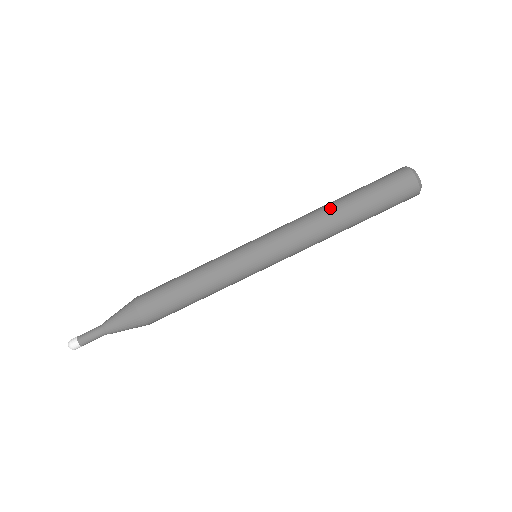
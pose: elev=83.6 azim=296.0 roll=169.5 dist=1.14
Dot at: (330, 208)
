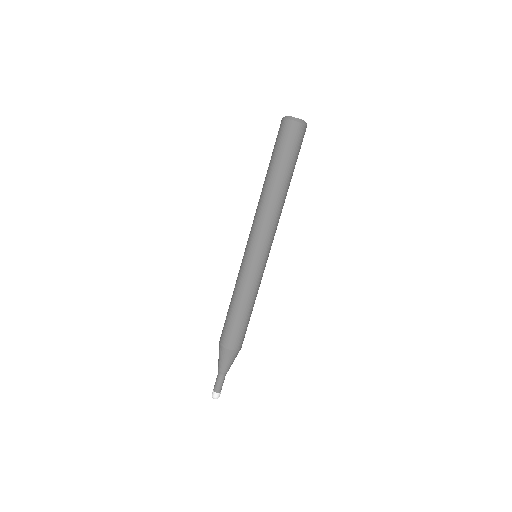
Dot at: (264, 189)
